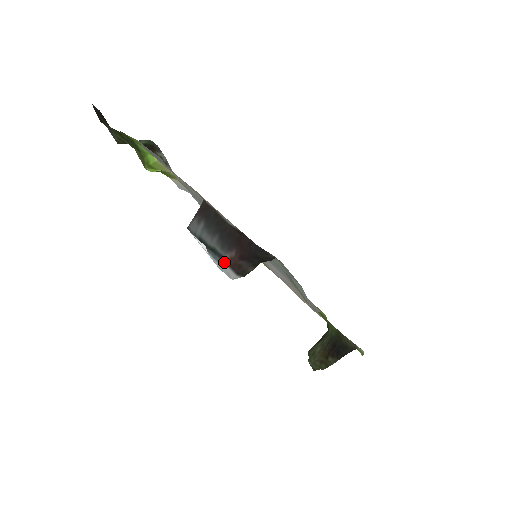
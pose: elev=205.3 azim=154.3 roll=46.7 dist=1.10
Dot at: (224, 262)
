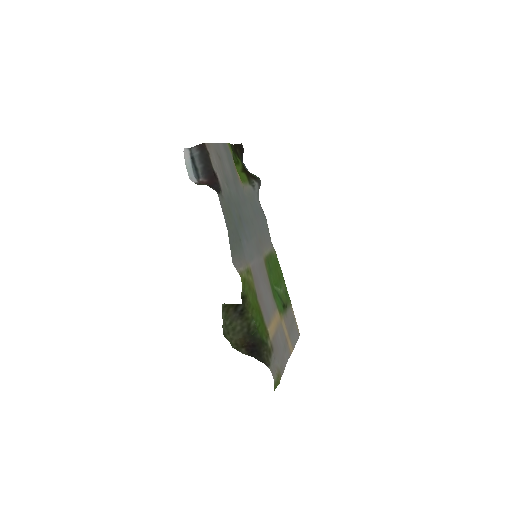
Dot at: (198, 179)
